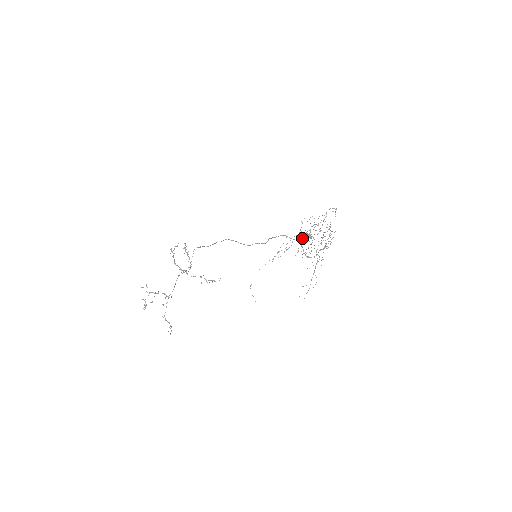
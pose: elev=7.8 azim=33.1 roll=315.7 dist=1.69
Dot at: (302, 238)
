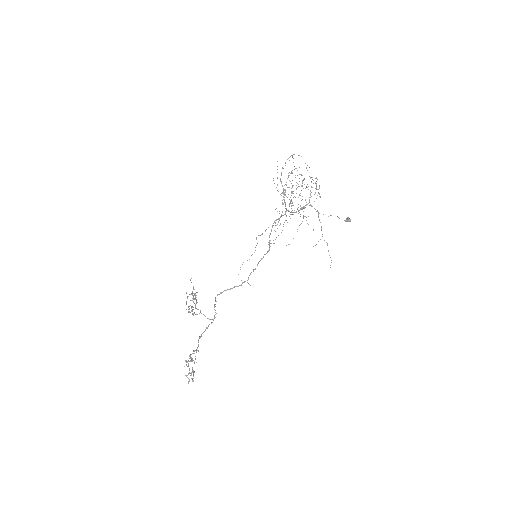
Dot at: (285, 205)
